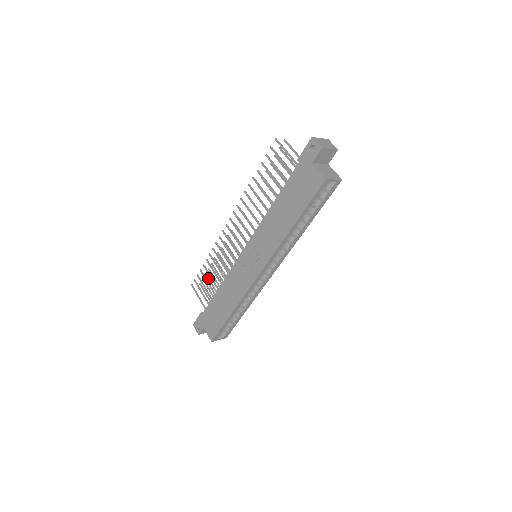
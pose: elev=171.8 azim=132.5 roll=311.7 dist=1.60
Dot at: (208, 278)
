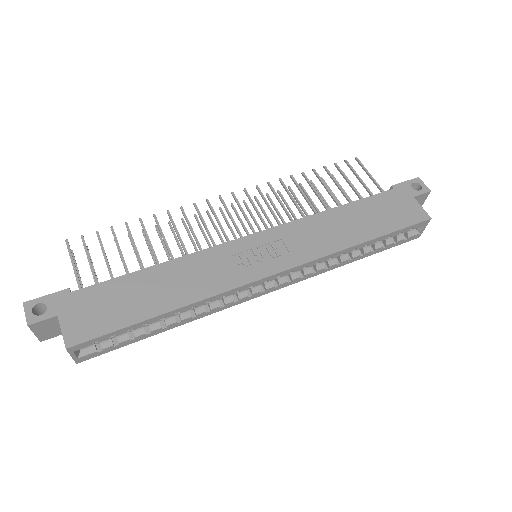
Dot at: occluded
